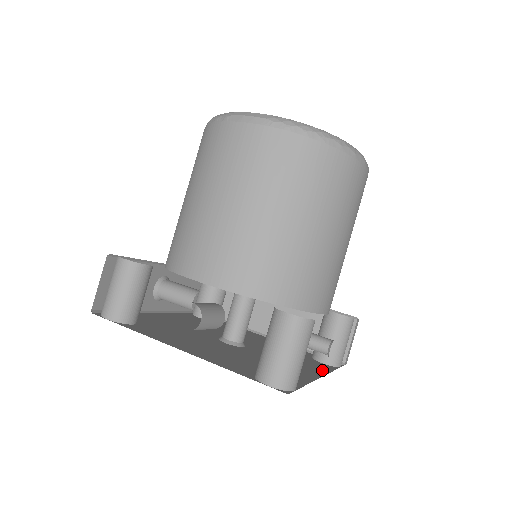
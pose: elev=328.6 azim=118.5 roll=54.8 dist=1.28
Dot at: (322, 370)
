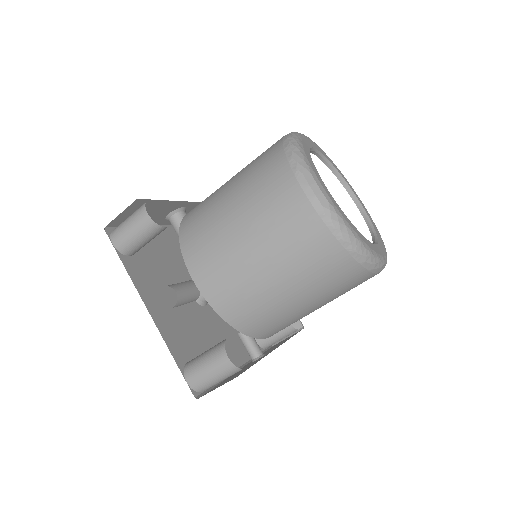
Dot at: (247, 354)
